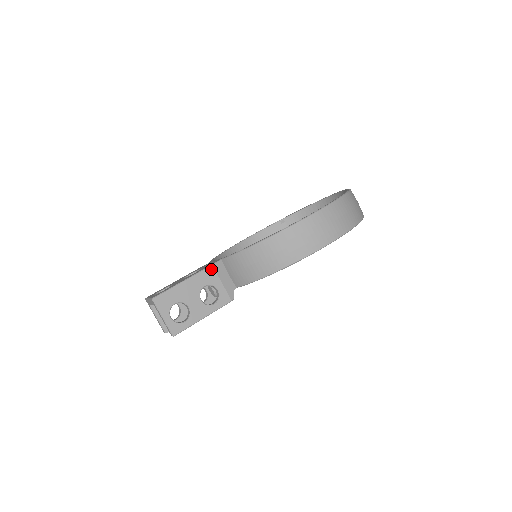
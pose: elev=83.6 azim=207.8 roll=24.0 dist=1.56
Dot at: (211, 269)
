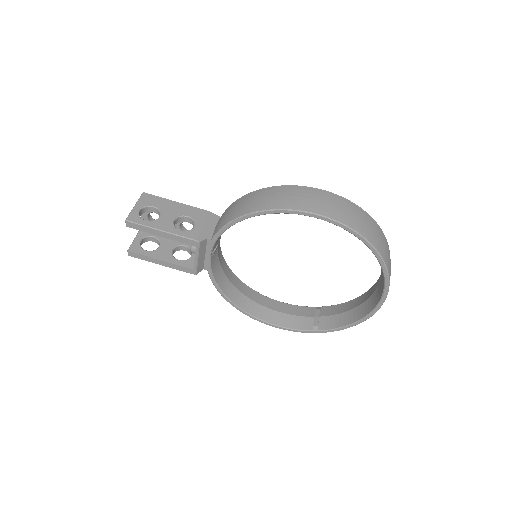
Dot at: (205, 212)
